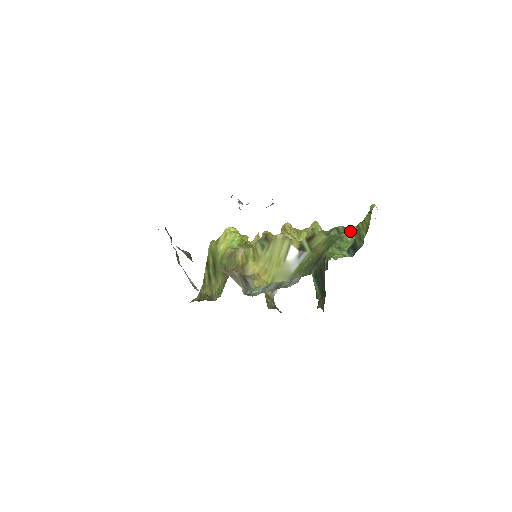
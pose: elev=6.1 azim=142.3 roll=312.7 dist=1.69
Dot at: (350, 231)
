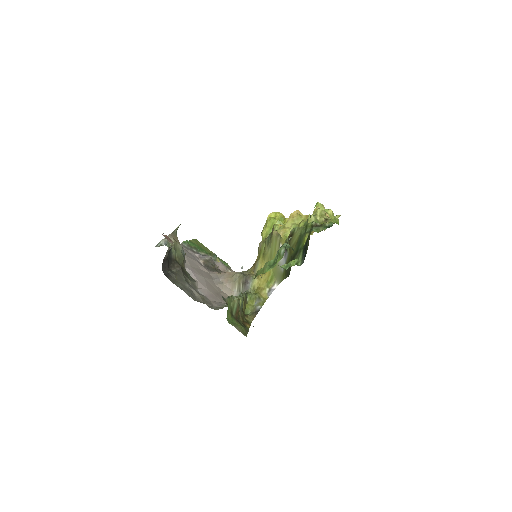
Dot at: occluded
